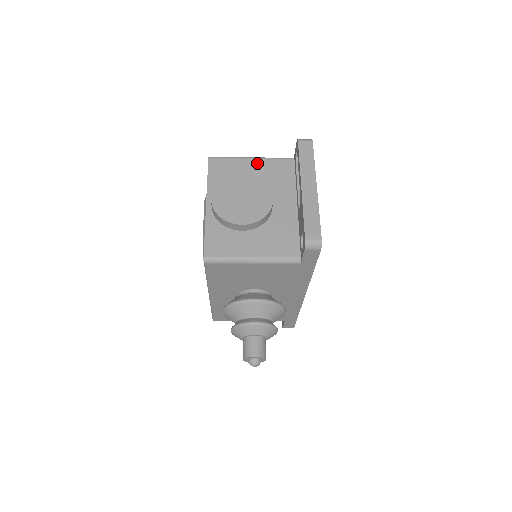
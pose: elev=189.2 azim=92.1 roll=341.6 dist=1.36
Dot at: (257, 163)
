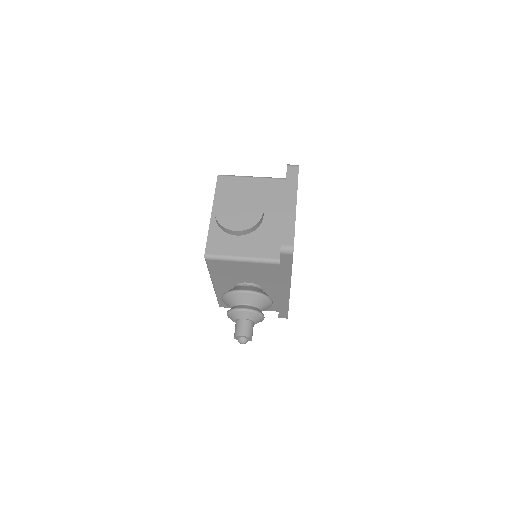
Dot at: (256, 181)
